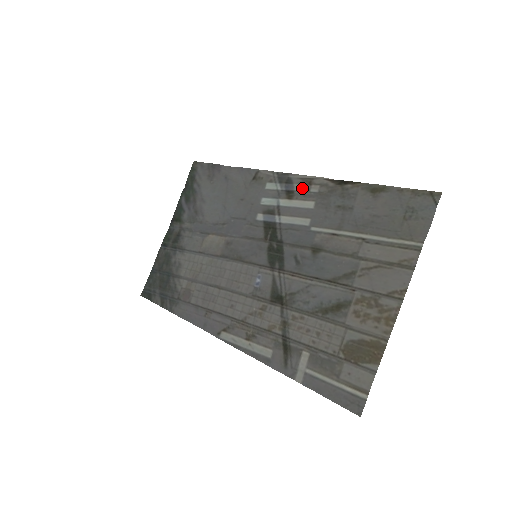
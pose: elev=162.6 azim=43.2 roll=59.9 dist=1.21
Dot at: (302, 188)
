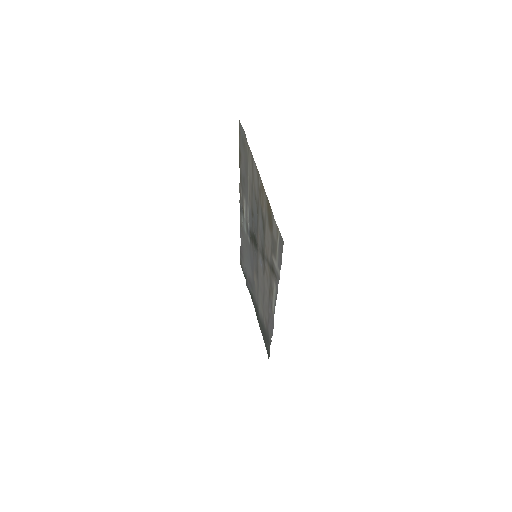
Dot at: (241, 201)
